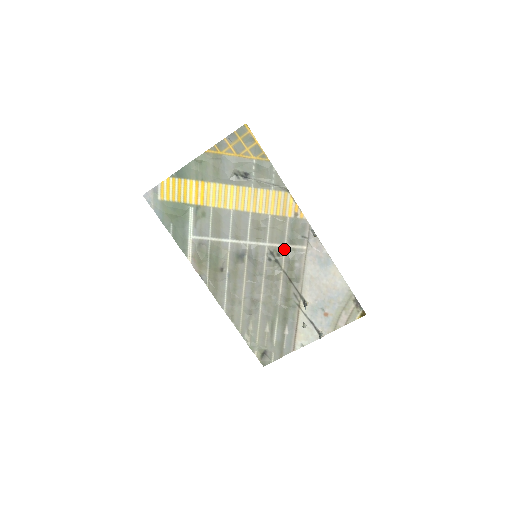
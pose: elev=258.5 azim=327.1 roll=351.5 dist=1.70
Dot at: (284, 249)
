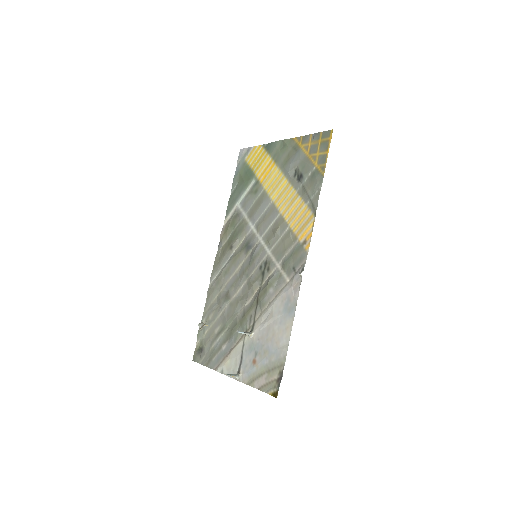
Dot at: (275, 267)
